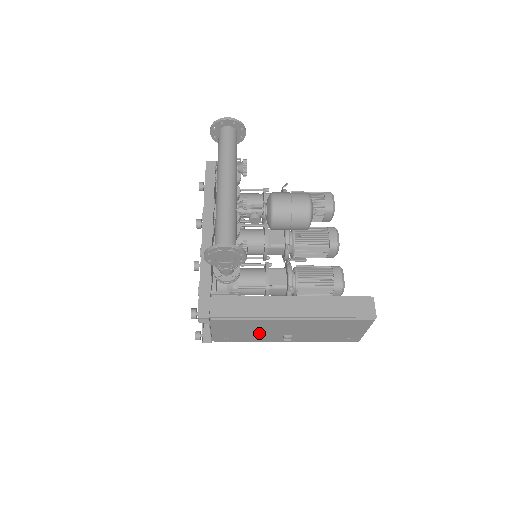
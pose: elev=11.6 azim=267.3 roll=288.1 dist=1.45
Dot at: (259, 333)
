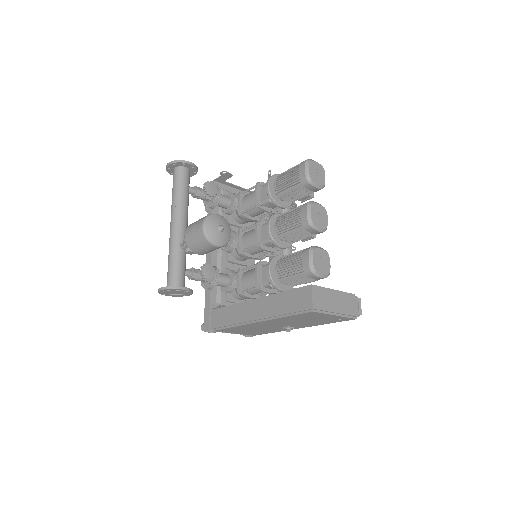
Dot at: (263, 329)
